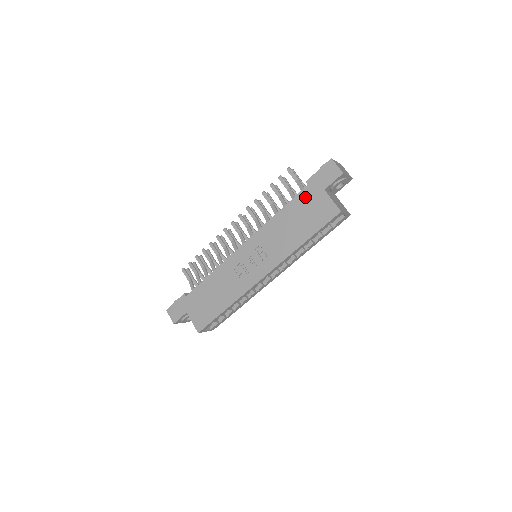
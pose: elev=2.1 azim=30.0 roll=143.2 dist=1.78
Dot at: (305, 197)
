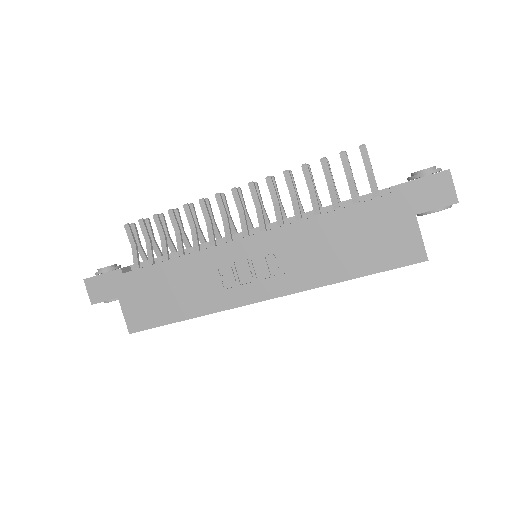
Dot at: (379, 211)
